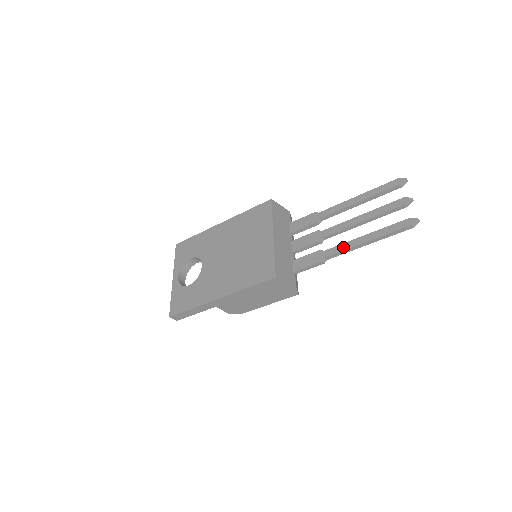
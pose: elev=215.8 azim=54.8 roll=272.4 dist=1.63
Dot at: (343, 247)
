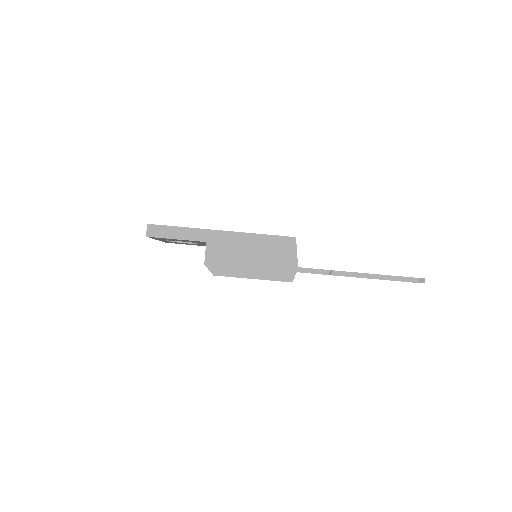
Dot at: (352, 272)
